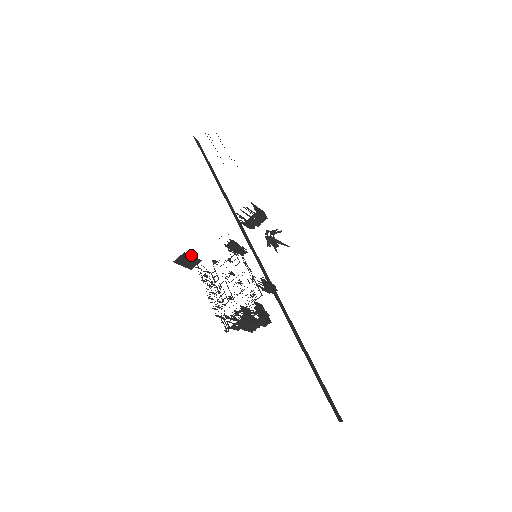
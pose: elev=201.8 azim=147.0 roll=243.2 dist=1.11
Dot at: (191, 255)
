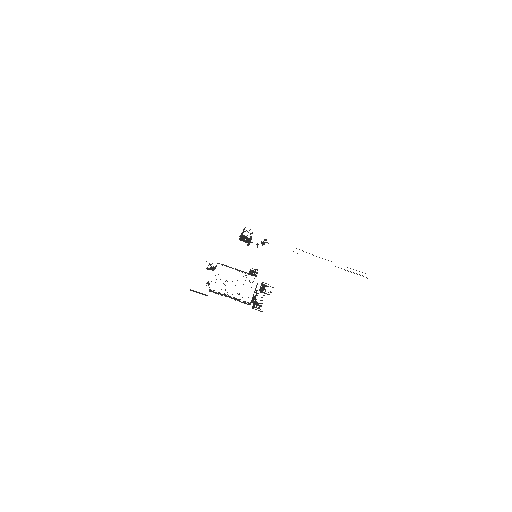
Dot at: occluded
